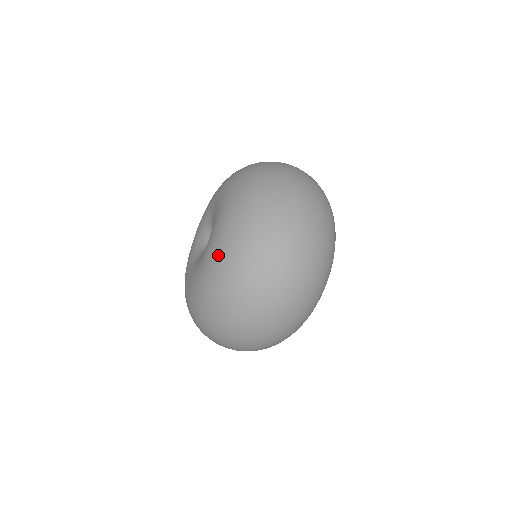
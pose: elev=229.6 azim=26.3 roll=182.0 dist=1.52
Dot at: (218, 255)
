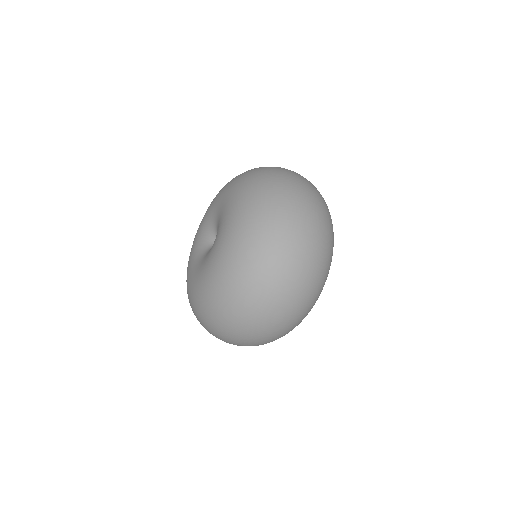
Dot at: (208, 288)
